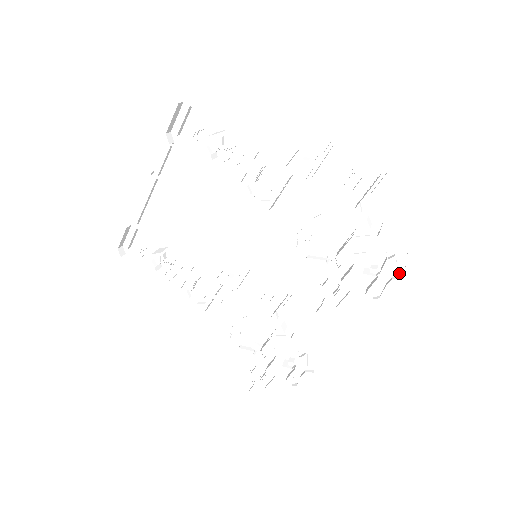
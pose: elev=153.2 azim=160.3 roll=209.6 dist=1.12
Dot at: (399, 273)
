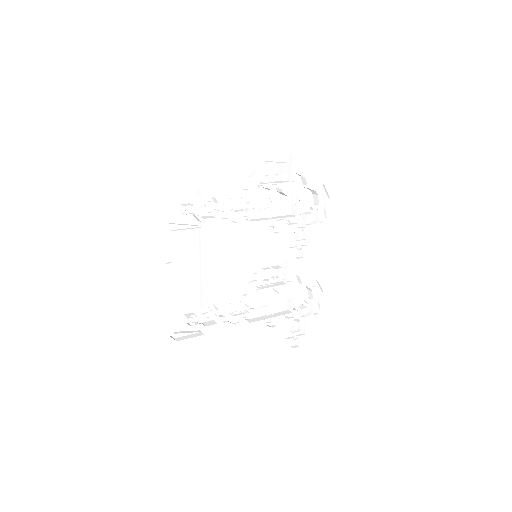
Dot at: (325, 198)
